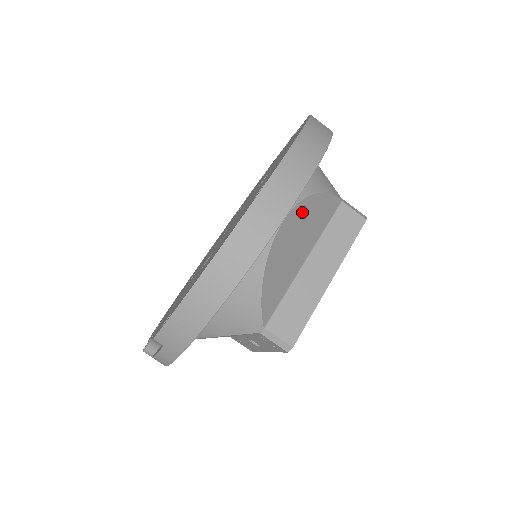
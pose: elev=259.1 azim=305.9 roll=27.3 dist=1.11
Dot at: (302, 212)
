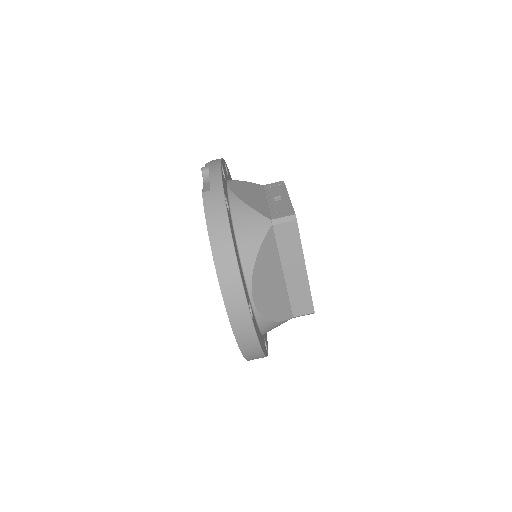
Dot at: (258, 280)
